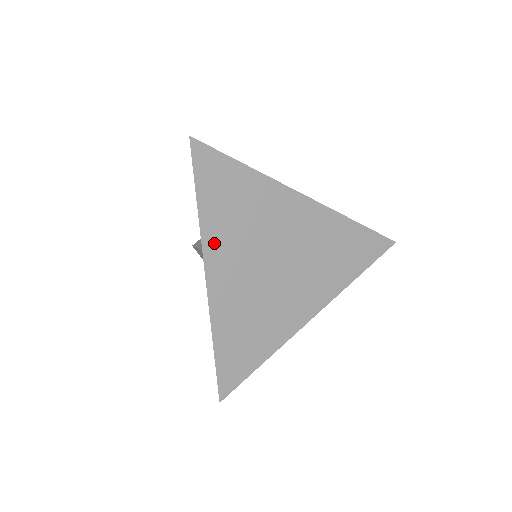
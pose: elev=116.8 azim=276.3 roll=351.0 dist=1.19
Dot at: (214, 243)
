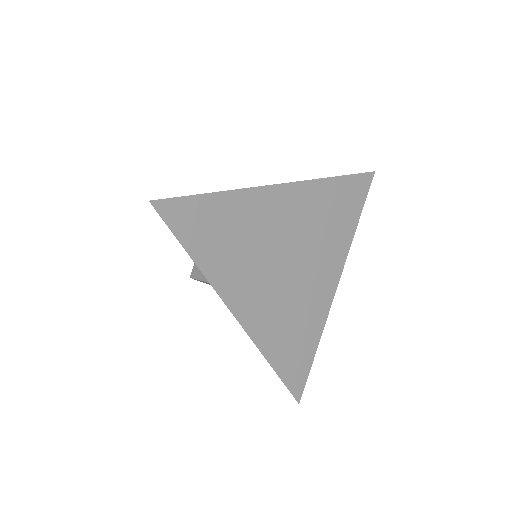
Dot at: (226, 283)
